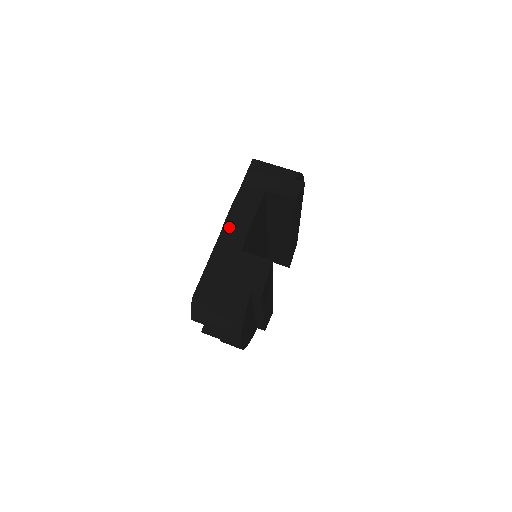
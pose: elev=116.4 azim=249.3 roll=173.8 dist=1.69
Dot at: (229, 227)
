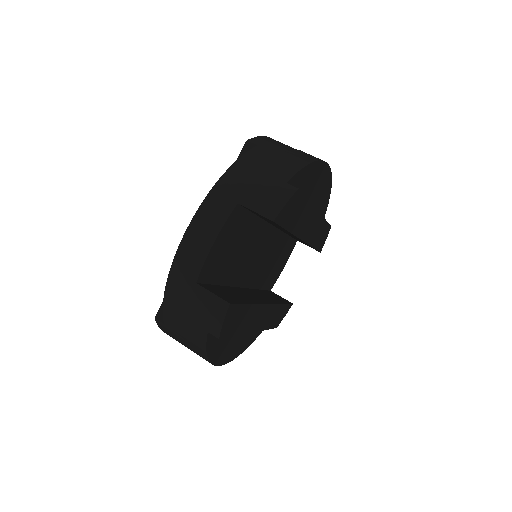
Dot at: (184, 251)
